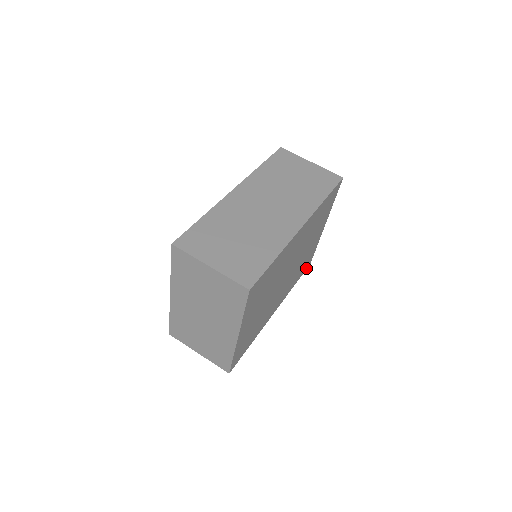
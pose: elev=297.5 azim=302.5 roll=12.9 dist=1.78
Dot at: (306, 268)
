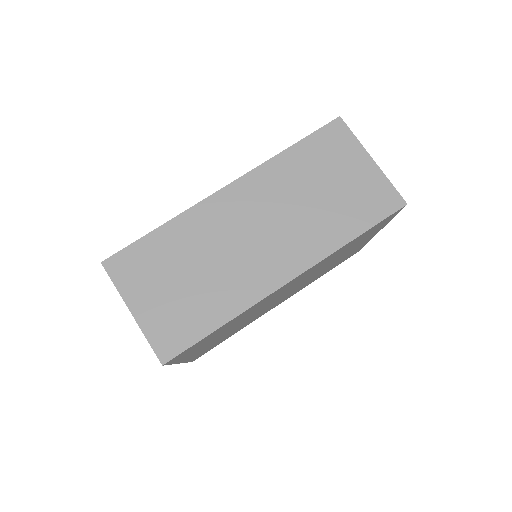
Dot at: occluded
